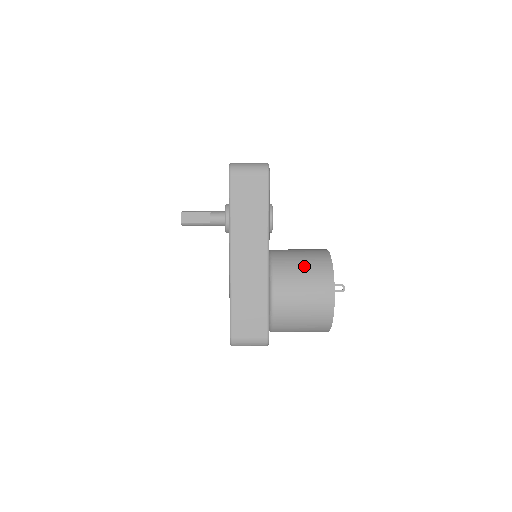
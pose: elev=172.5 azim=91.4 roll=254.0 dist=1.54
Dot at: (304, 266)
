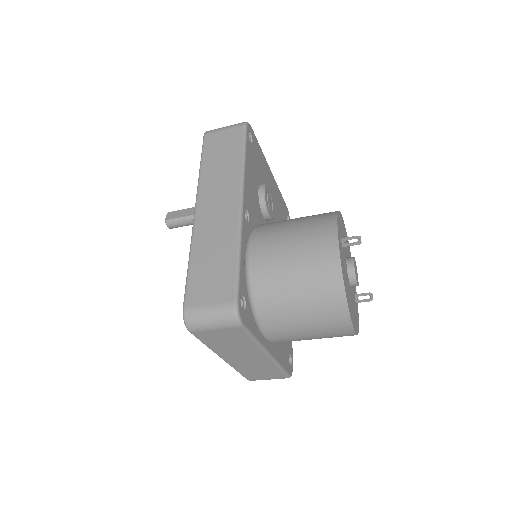
Dot at: (297, 218)
